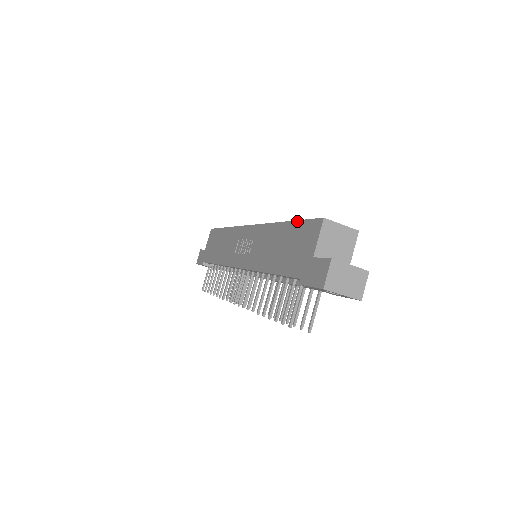
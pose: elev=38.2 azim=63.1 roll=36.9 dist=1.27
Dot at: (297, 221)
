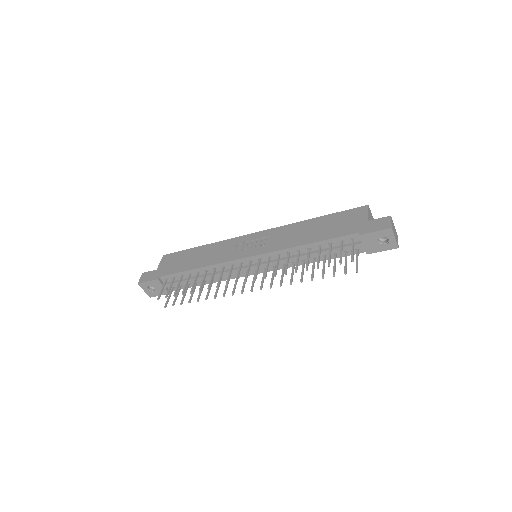
Dot at: (334, 213)
